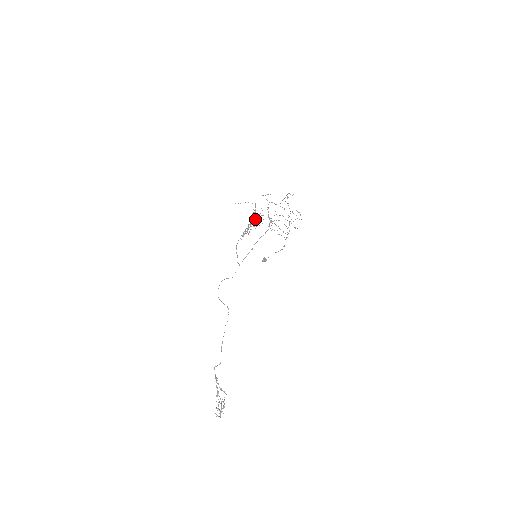
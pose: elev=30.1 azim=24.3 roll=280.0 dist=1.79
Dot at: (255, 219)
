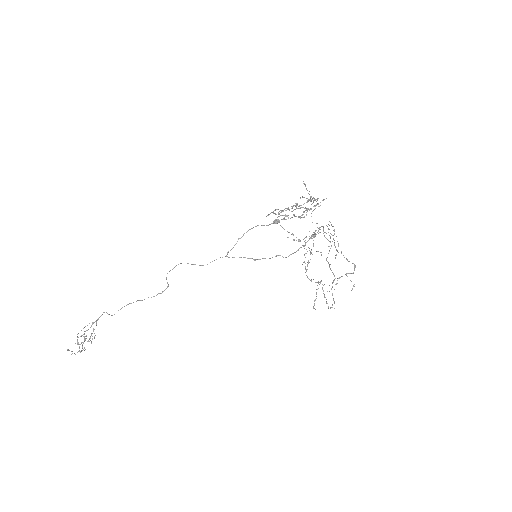
Dot at: occluded
